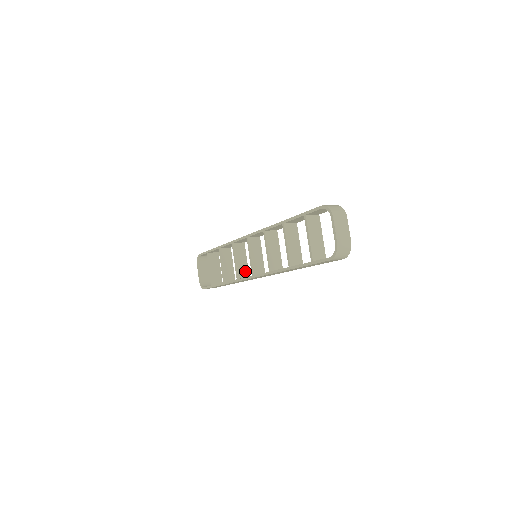
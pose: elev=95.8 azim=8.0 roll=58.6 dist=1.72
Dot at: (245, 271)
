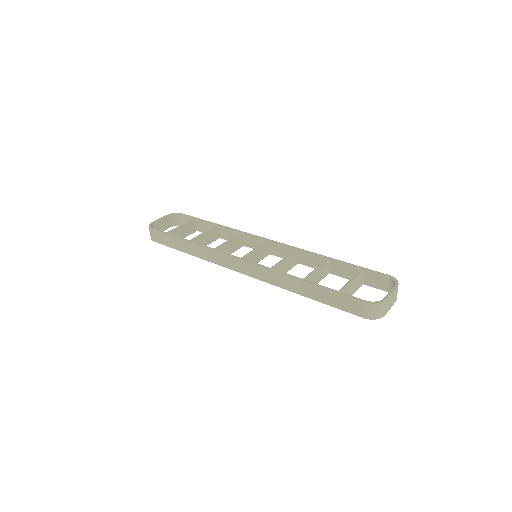
Dot at: occluded
